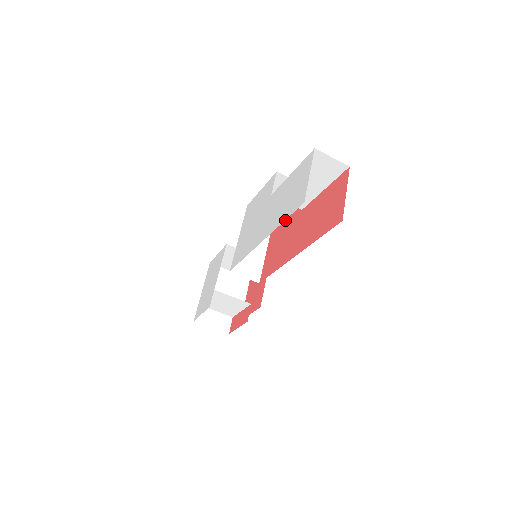
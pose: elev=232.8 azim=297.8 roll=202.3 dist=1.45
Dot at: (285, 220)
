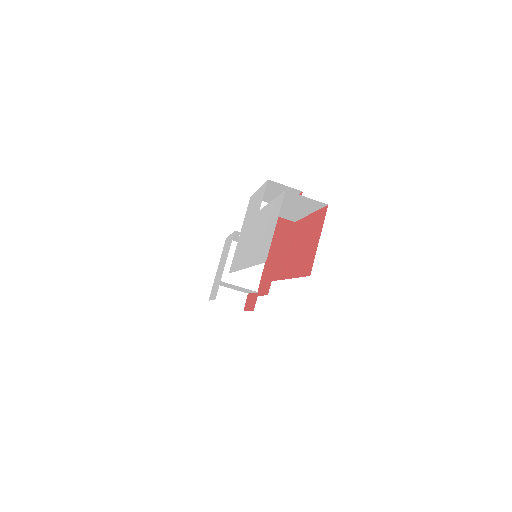
Dot at: (284, 221)
